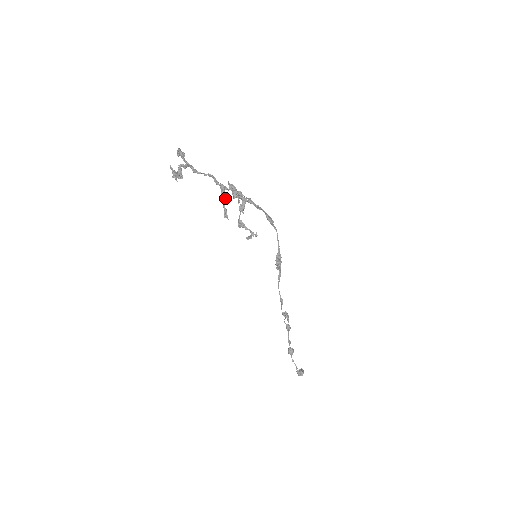
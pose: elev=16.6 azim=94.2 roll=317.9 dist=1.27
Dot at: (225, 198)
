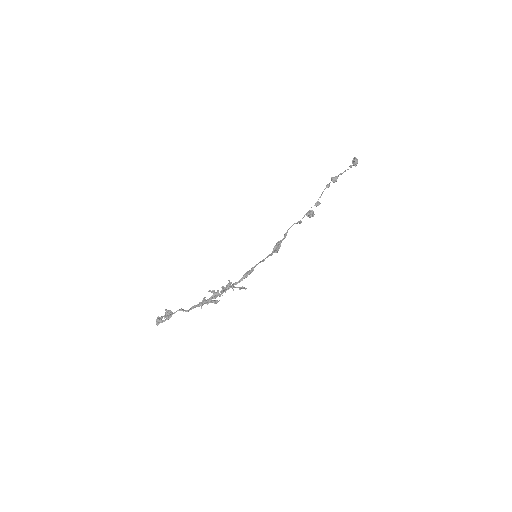
Dot at: occluded
